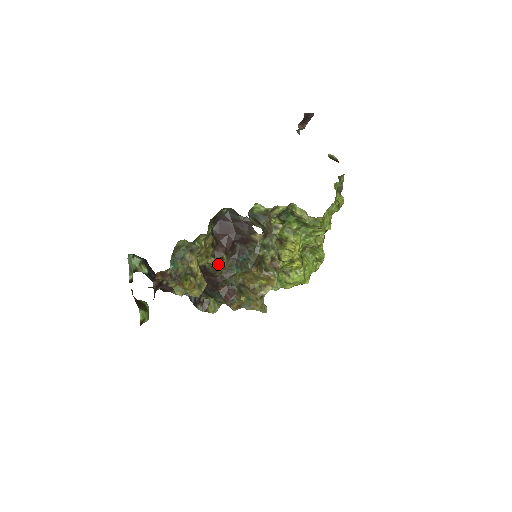
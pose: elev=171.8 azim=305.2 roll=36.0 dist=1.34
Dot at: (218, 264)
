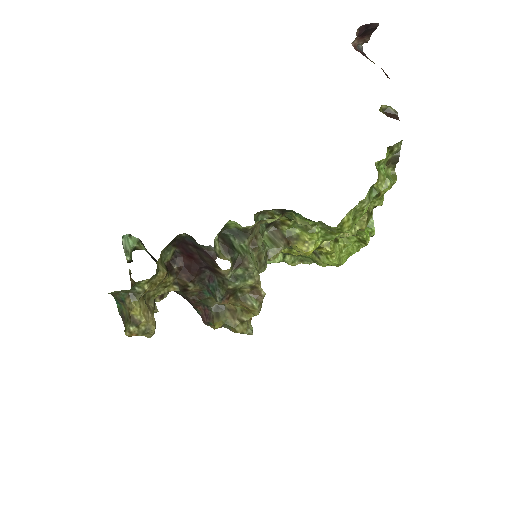
Dot at: (184, 290)
